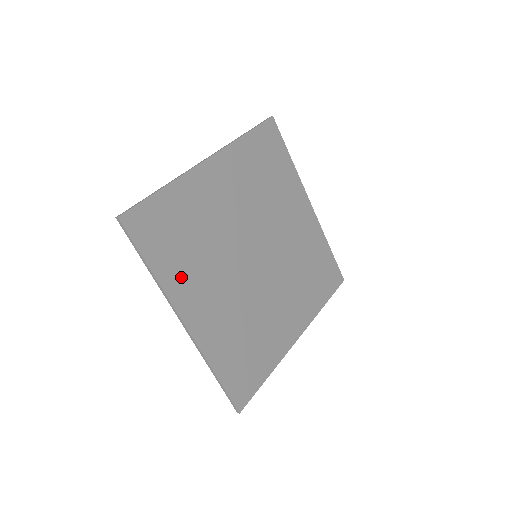
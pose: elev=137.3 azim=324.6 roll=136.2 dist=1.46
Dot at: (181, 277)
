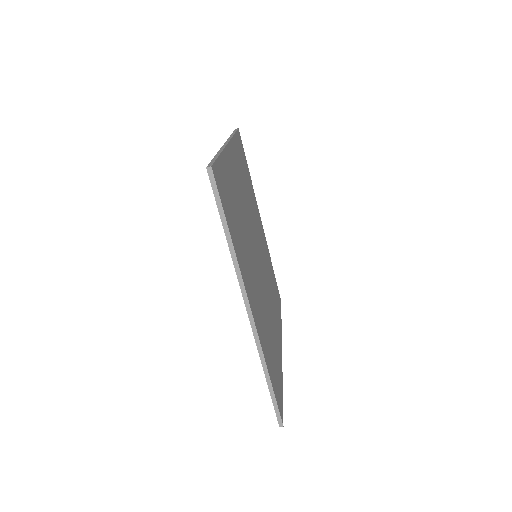
Dot at: (241, 256)
